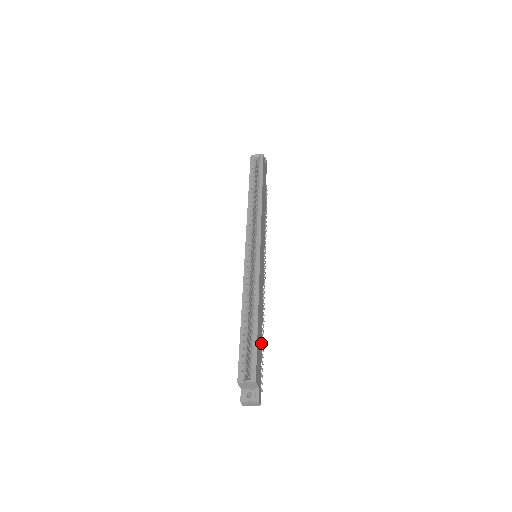
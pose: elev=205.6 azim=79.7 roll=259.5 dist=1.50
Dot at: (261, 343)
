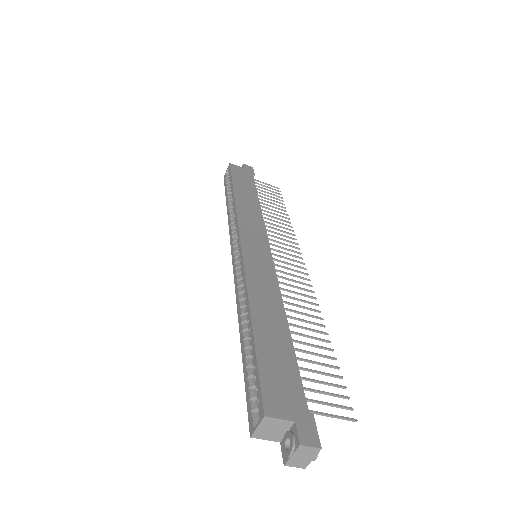
Dot at: (290, 351)
